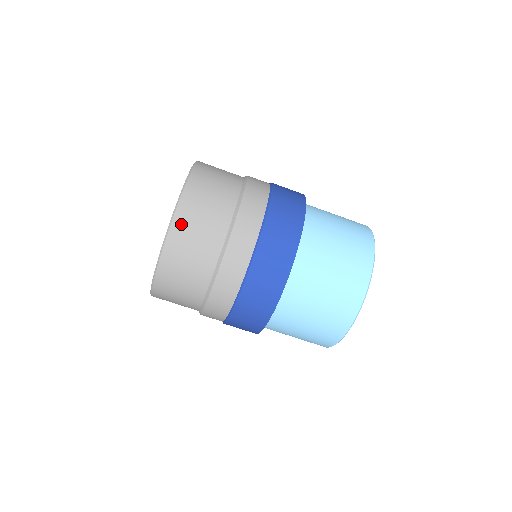
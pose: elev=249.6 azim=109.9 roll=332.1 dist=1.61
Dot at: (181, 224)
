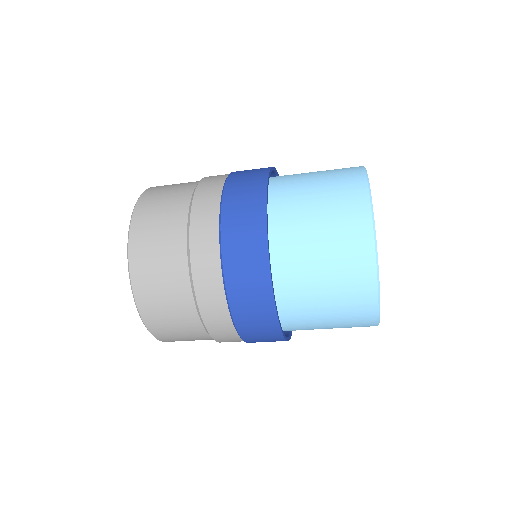
Dot at: occluded
